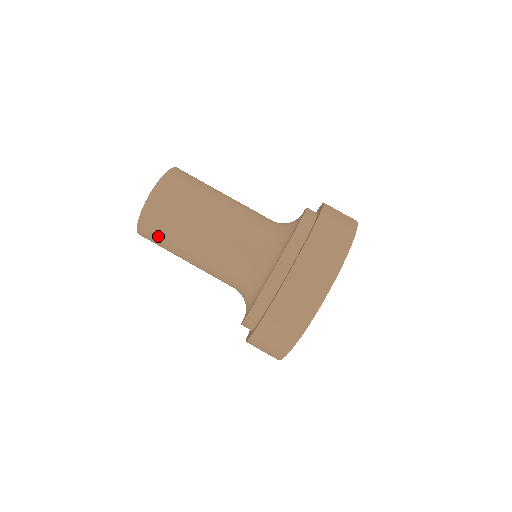
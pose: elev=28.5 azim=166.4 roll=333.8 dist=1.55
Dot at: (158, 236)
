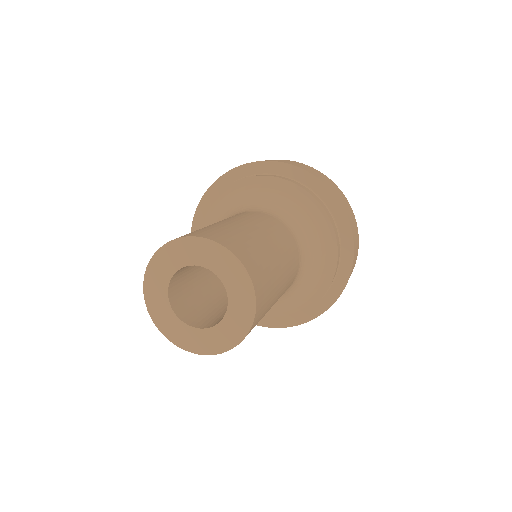
Dot at: occluded
